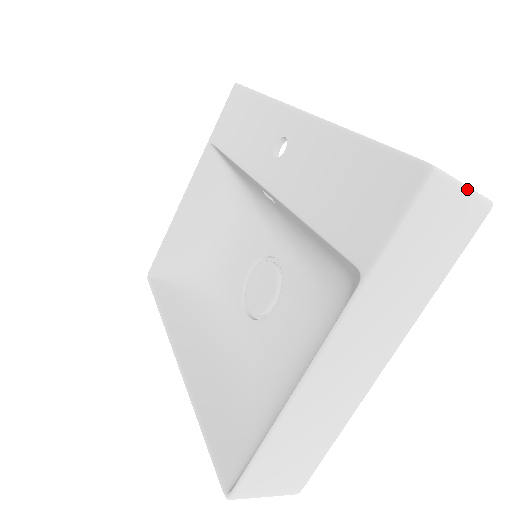
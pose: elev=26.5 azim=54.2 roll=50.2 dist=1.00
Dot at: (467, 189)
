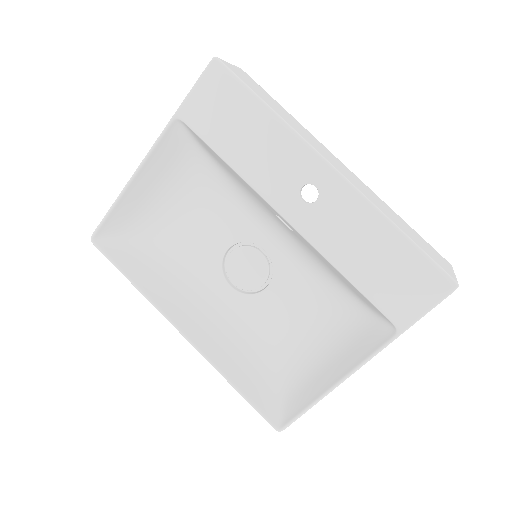
Dot at: occluded
